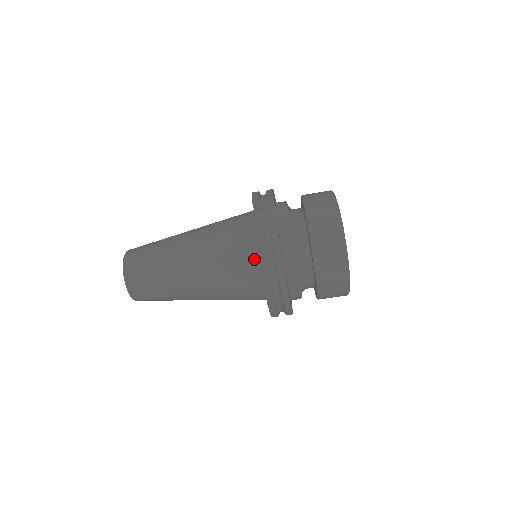
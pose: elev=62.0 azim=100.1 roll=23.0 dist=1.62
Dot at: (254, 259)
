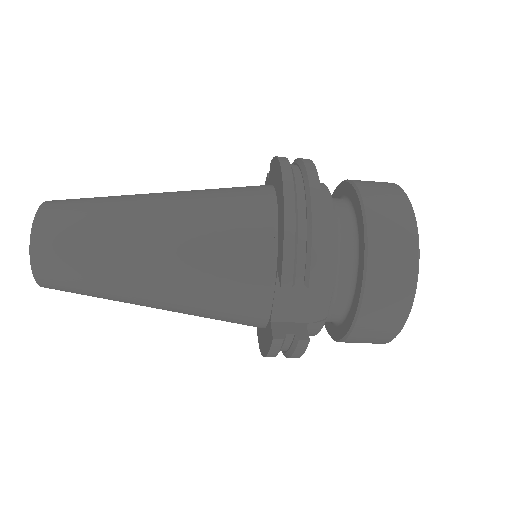
Dot at: (257, 326)
